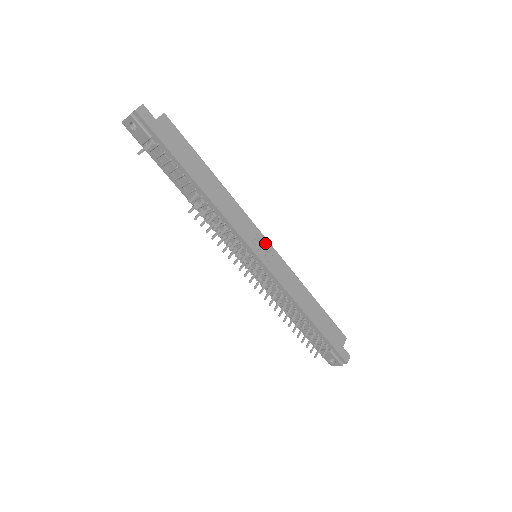
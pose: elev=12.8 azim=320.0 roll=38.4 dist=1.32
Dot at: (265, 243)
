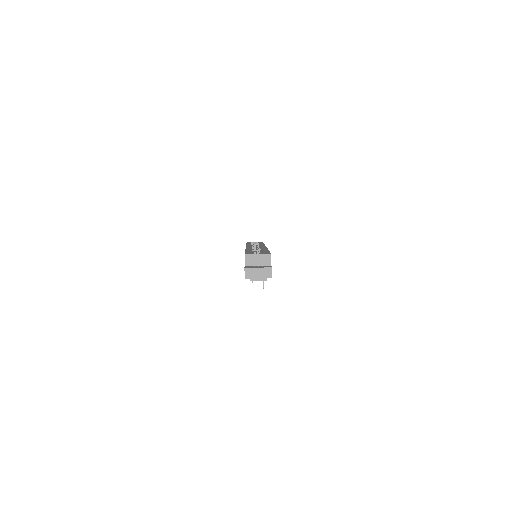
Dot at: occluded
